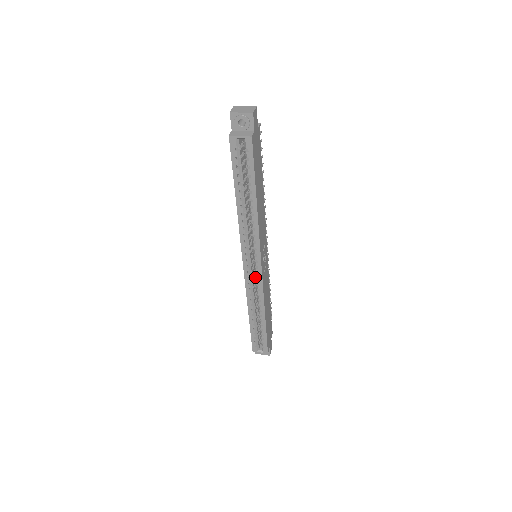
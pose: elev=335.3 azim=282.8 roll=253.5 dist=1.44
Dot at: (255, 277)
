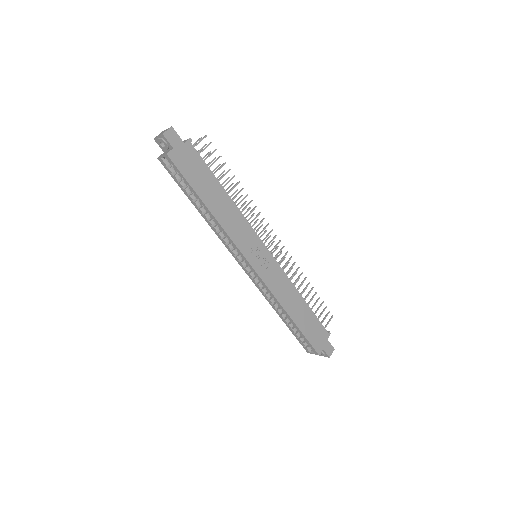
Dot at: occluded
